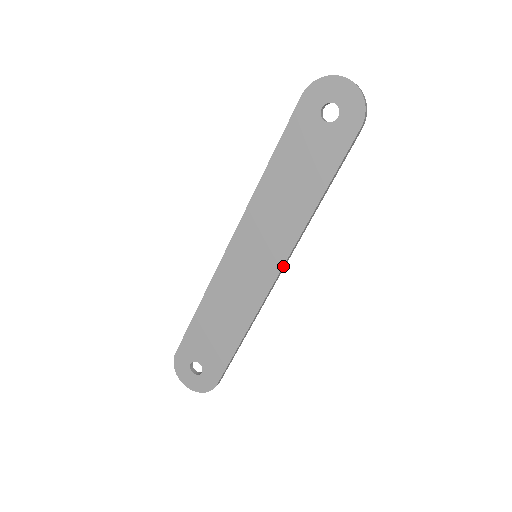
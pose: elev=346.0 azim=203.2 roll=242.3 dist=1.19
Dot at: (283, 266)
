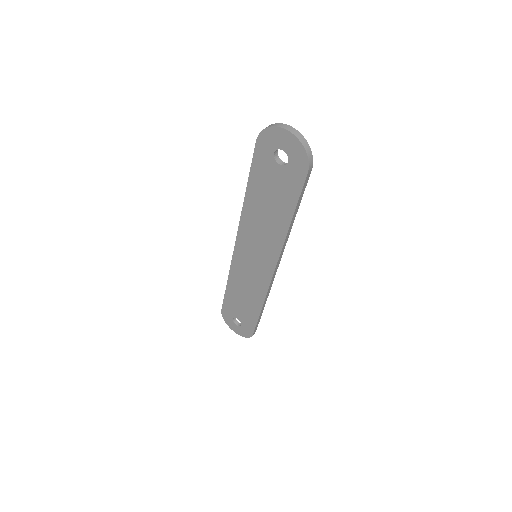
Dot at: (276, 267)
